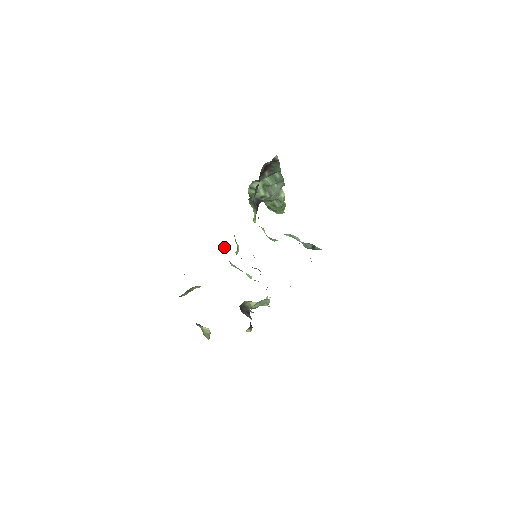
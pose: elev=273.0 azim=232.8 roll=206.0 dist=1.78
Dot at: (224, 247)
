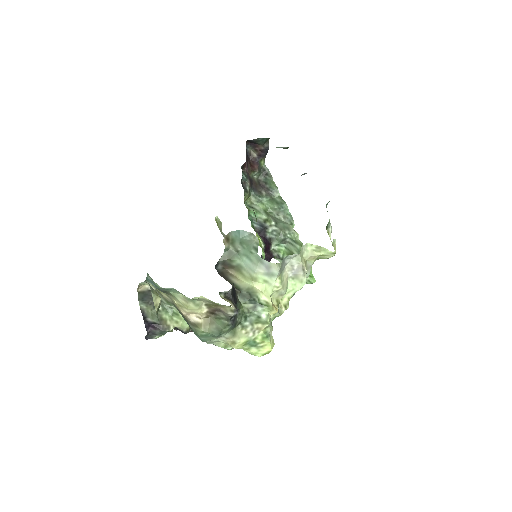
Dot at: occluded
